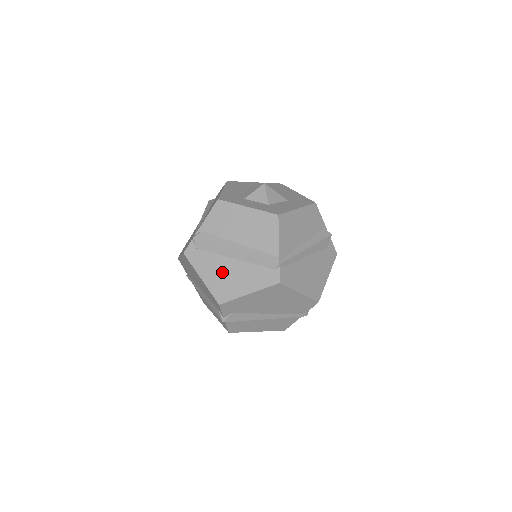
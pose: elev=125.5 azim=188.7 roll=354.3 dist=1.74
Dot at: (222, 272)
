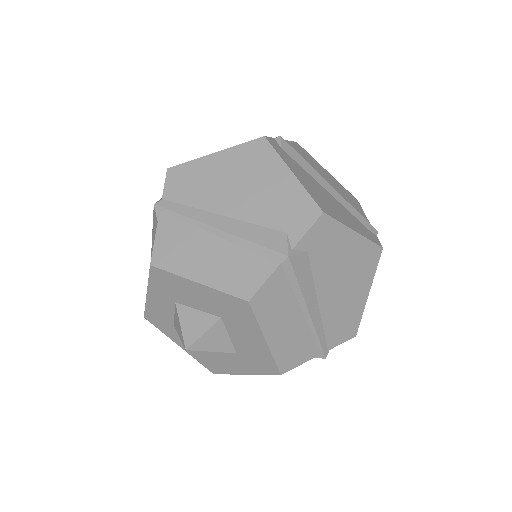
Dot at: (318, 189)
